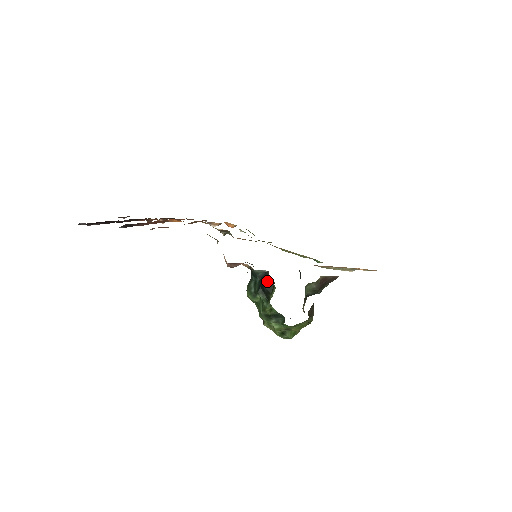
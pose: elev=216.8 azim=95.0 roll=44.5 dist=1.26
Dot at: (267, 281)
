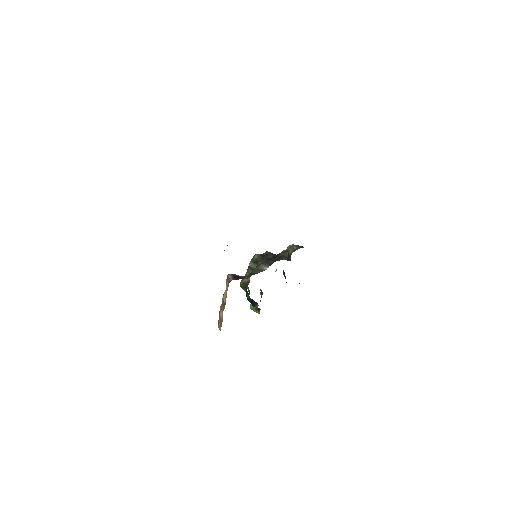
Dot at: (256, 307)
